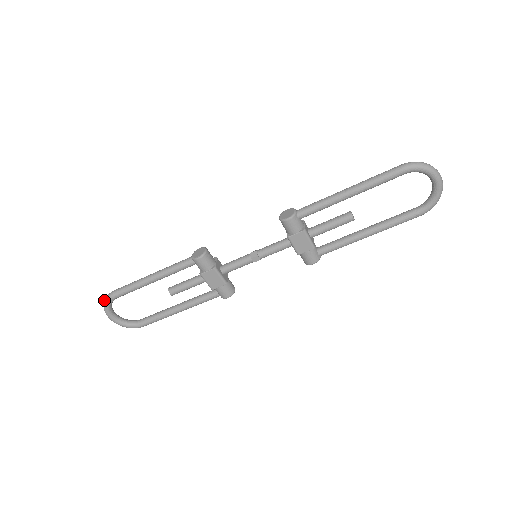
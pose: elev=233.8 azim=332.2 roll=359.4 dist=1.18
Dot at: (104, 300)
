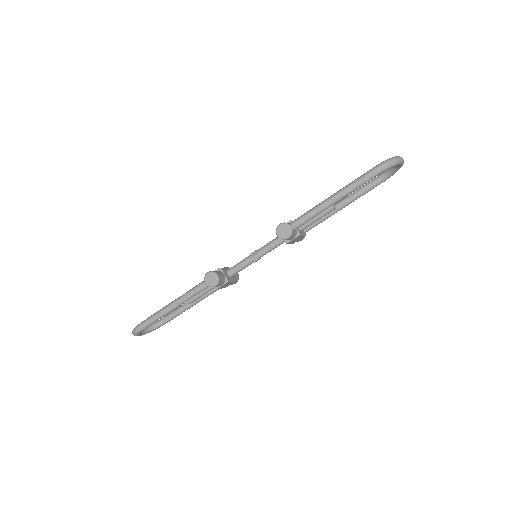
Dot at: (133, 333)
